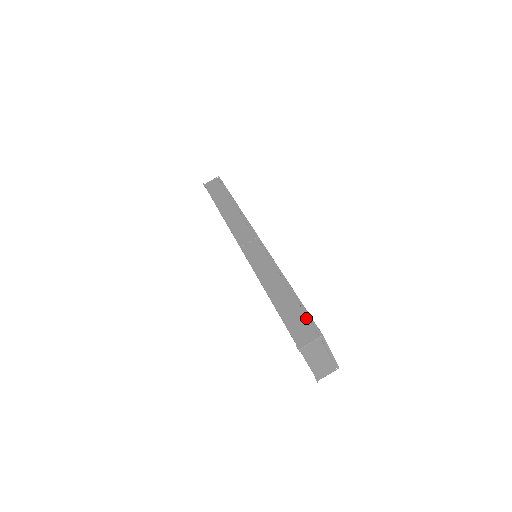
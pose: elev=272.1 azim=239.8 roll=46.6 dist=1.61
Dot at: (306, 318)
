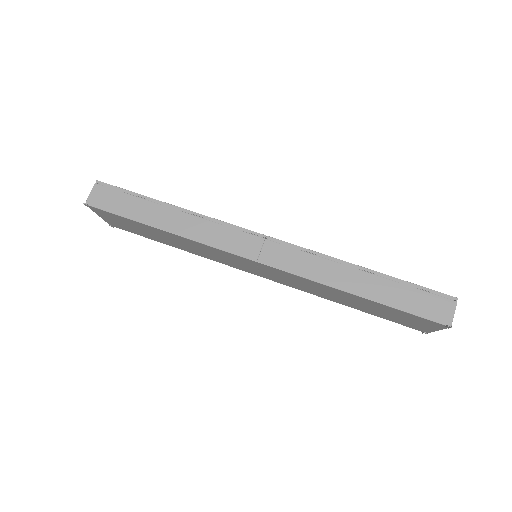
Dot at: (425, 293)
